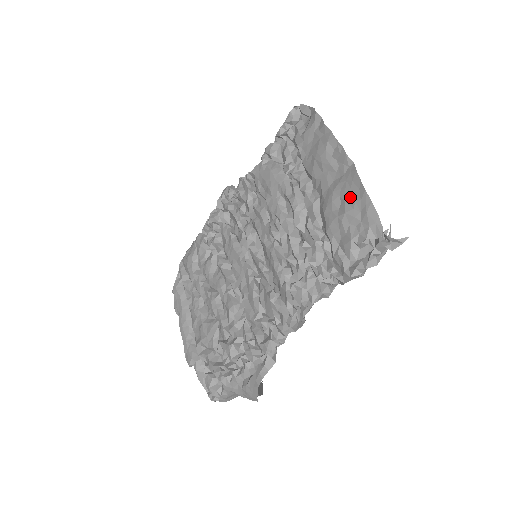
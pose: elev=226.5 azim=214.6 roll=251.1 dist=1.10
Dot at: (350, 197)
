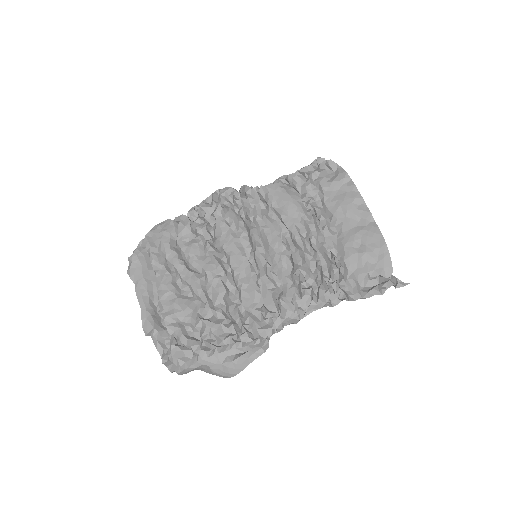
Dot at: (371, 243)
